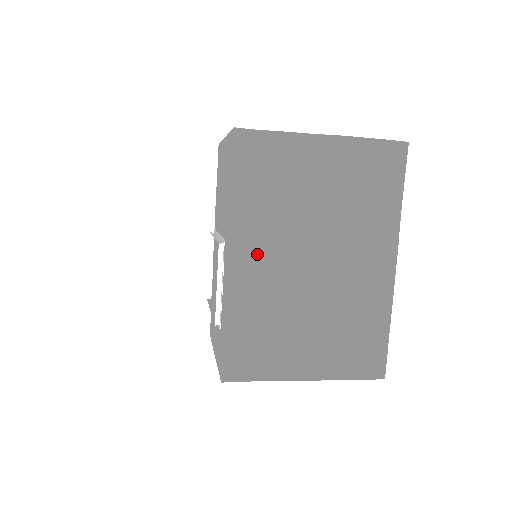
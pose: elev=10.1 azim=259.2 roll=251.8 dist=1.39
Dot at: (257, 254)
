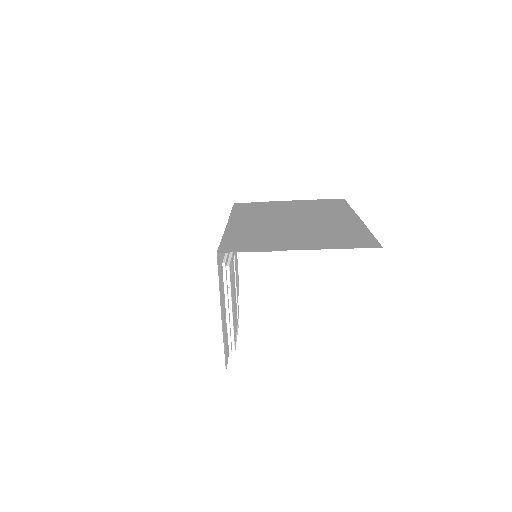
Dot at: (249, 221)
